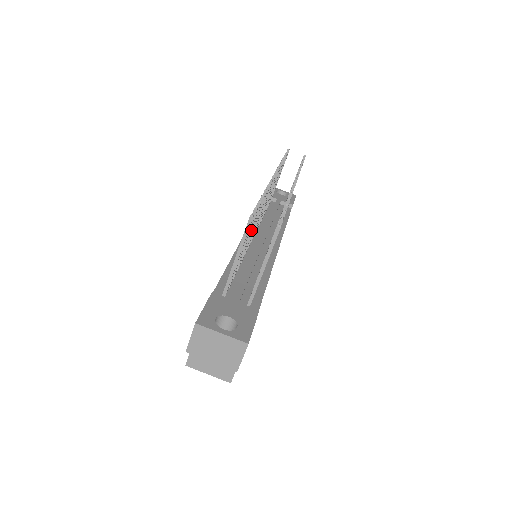
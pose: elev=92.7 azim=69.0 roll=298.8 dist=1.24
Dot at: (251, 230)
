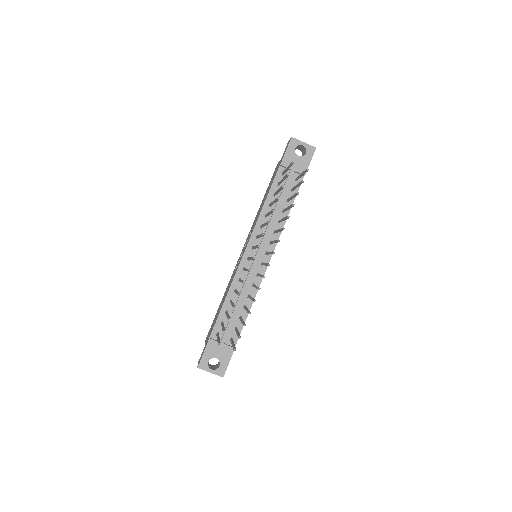
Dot at: occluded
